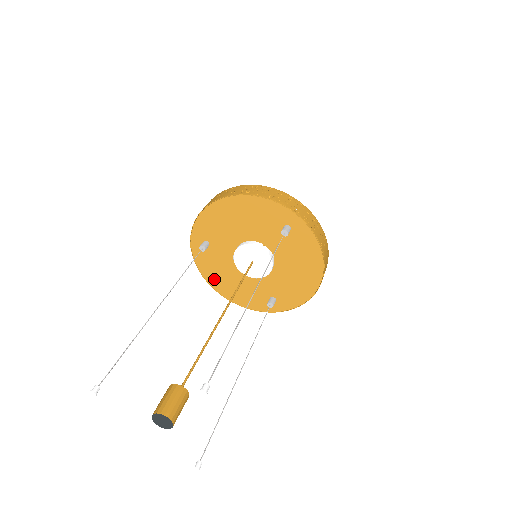
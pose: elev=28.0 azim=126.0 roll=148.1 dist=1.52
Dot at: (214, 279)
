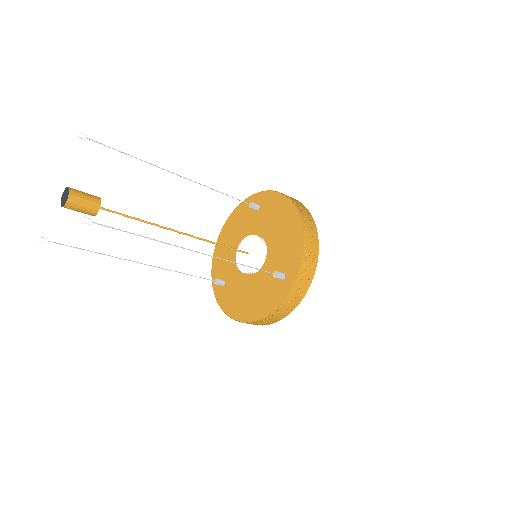
Dot at: (239, 311)
